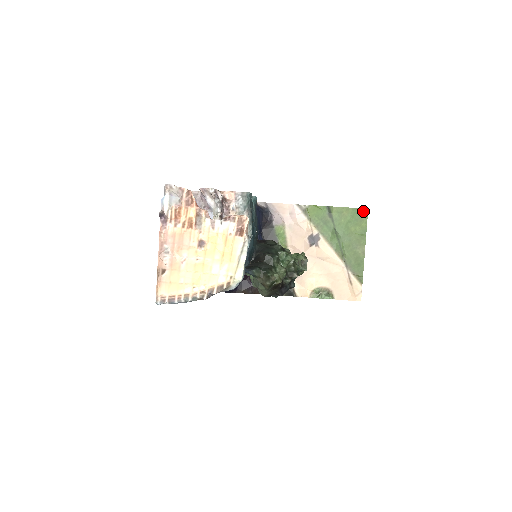
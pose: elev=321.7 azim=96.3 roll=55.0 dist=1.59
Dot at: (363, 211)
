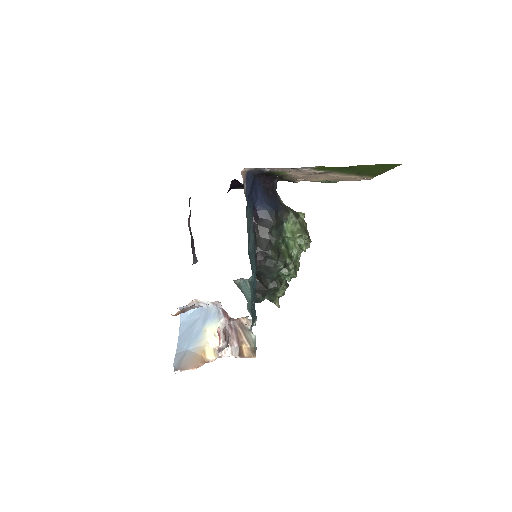
Dot at: (395, 165)
